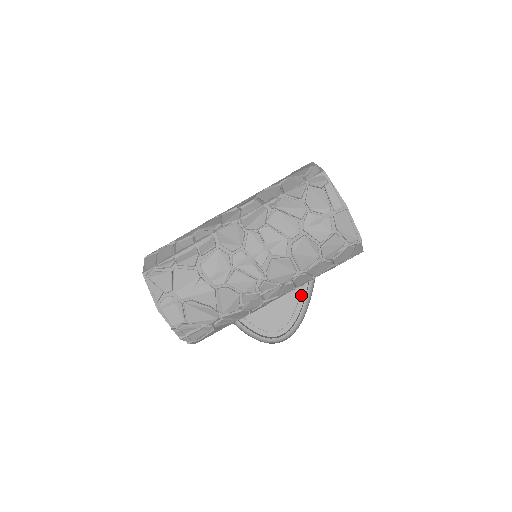
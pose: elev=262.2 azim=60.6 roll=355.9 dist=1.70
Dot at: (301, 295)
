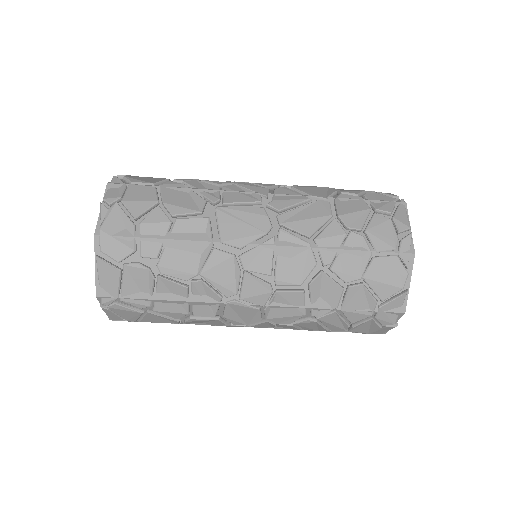
Dot at: occluded
